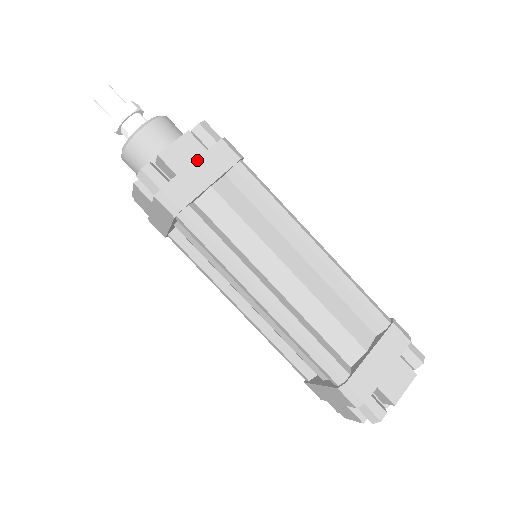
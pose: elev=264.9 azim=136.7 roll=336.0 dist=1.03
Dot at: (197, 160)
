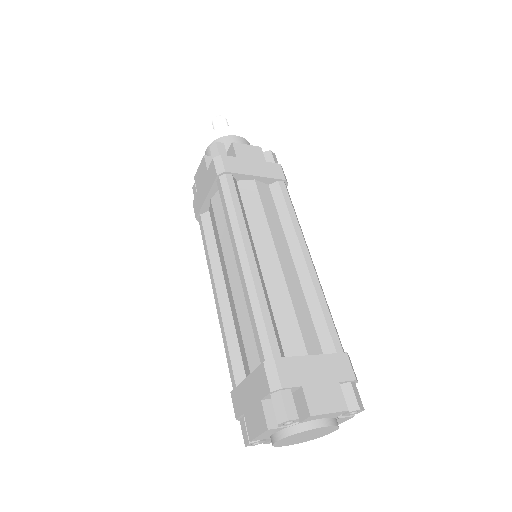
Dot at: (256, 161)
